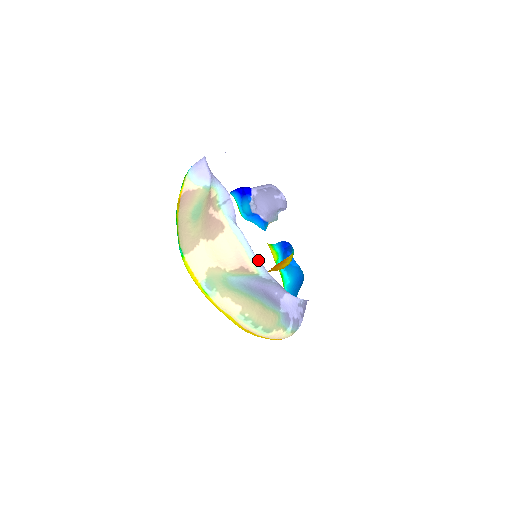
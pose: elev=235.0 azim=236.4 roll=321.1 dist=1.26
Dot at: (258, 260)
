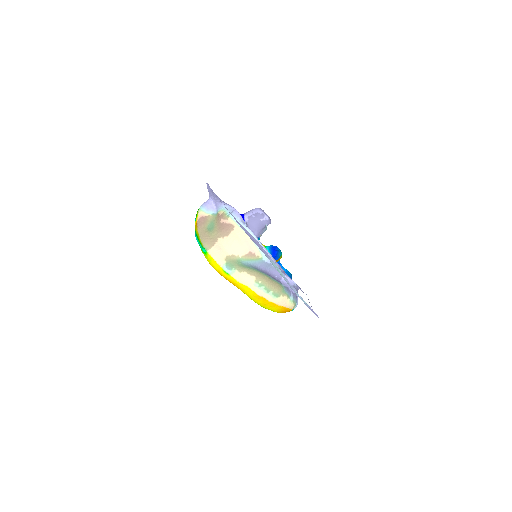
Dot at: (261, 244)
